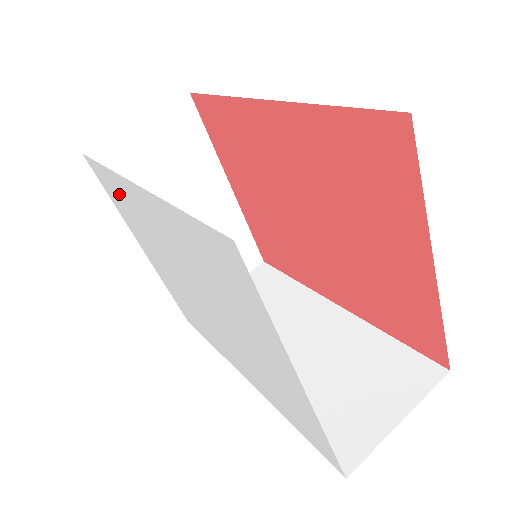
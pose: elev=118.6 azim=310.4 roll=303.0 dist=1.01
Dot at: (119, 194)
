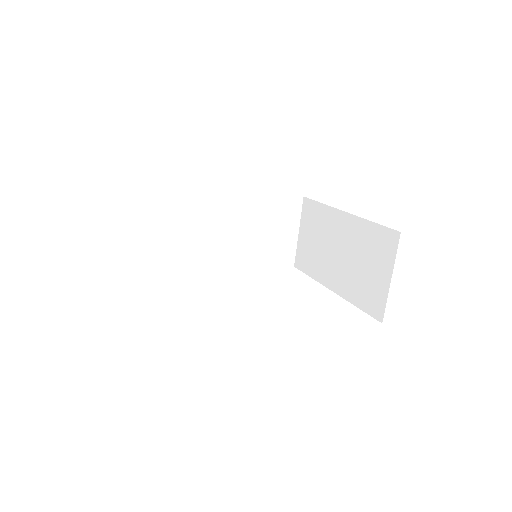
Dot at: occluded
